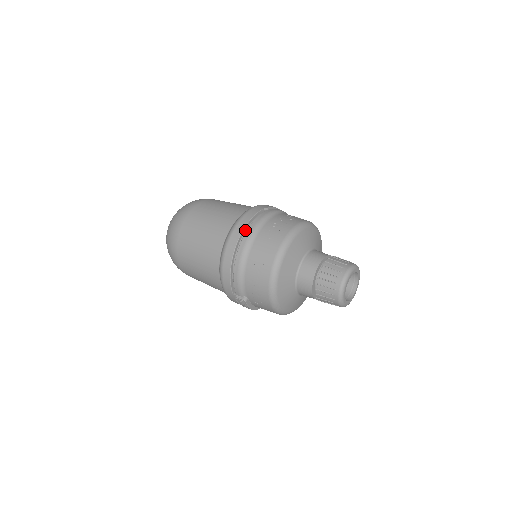
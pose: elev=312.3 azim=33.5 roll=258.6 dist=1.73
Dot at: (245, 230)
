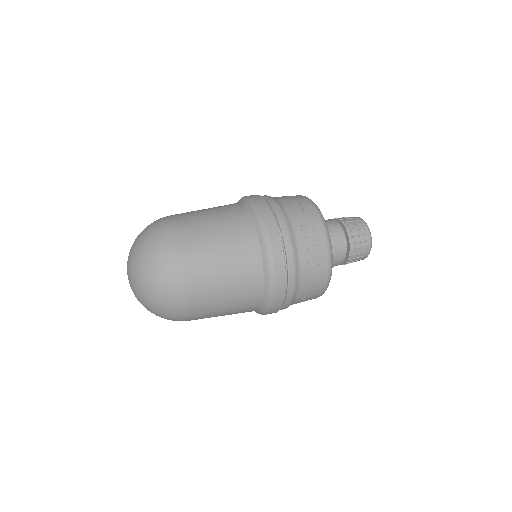
Dot at: (285, 280)
